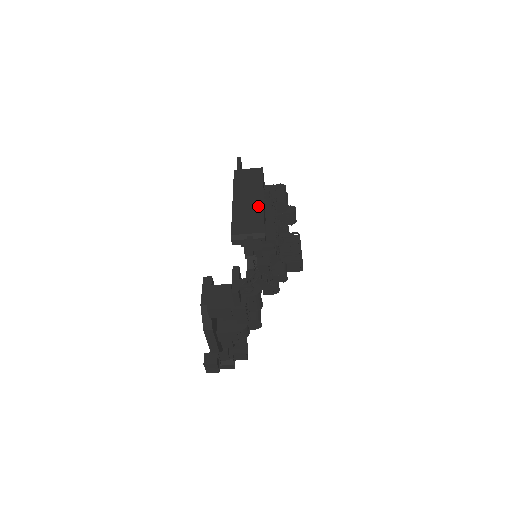
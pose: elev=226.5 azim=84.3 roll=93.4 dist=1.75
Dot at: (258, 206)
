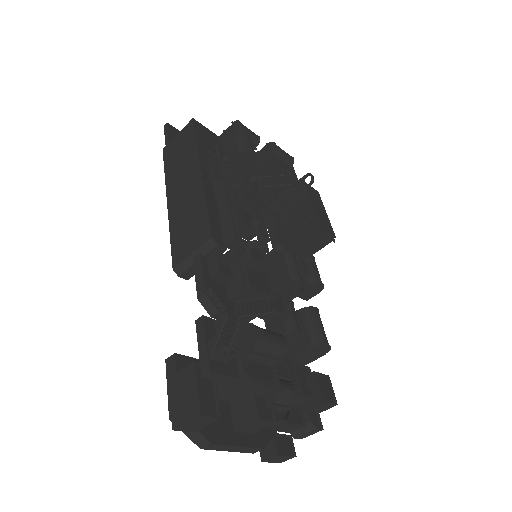
Dot at: (196, 192)
